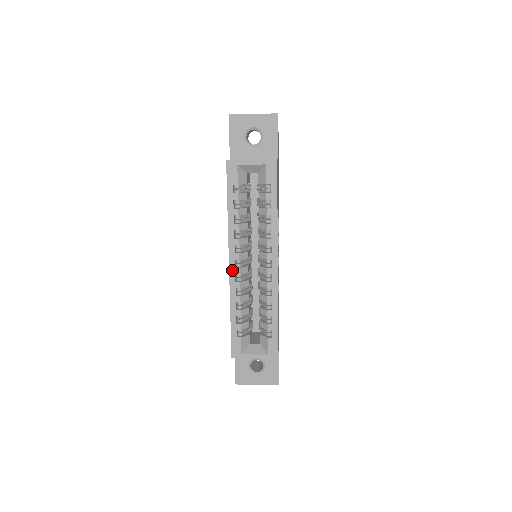
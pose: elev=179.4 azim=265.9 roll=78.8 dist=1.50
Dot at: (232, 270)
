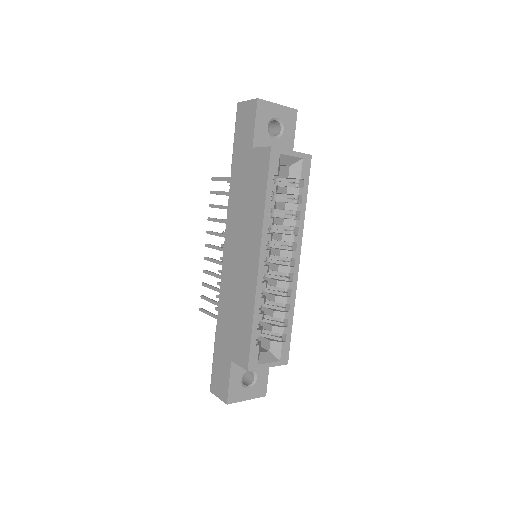
Dot at: (261, 269)
